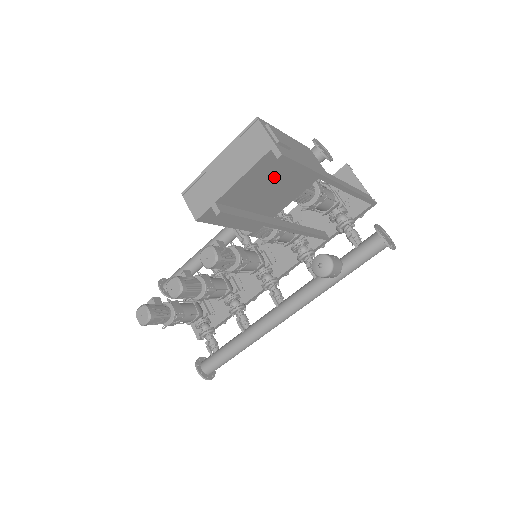
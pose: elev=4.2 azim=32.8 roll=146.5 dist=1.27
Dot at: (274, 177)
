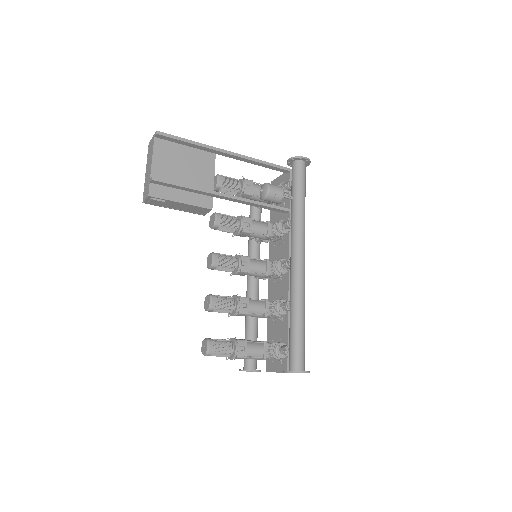
Dot at: (177, 157)
